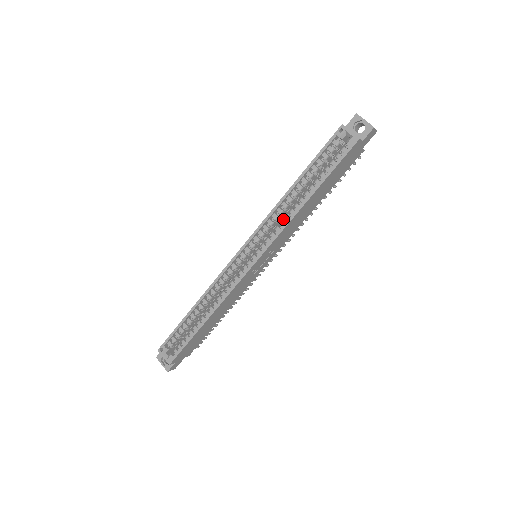
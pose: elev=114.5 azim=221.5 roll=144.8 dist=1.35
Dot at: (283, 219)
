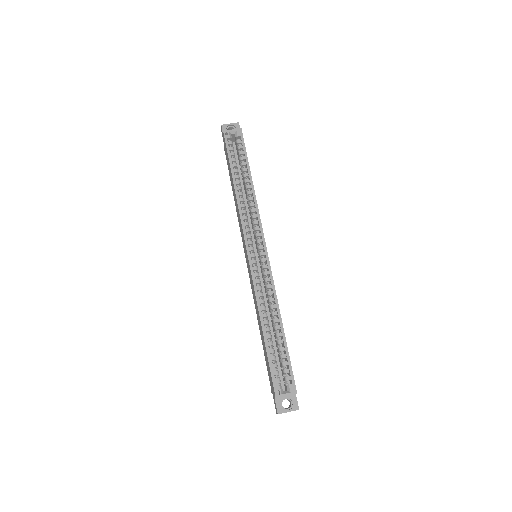
Dot at: occluded
